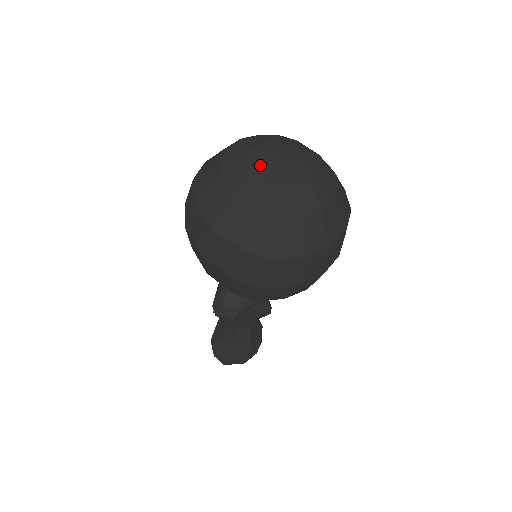
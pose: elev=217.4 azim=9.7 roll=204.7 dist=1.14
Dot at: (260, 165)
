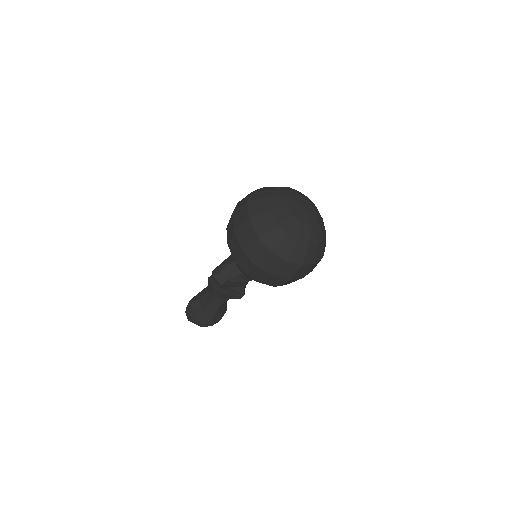
Dot at: (292, 204)
